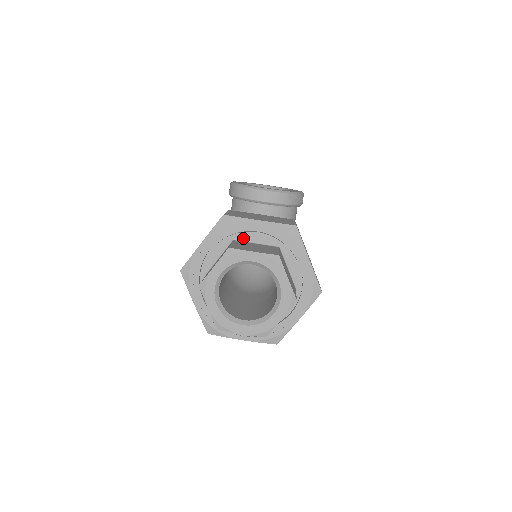
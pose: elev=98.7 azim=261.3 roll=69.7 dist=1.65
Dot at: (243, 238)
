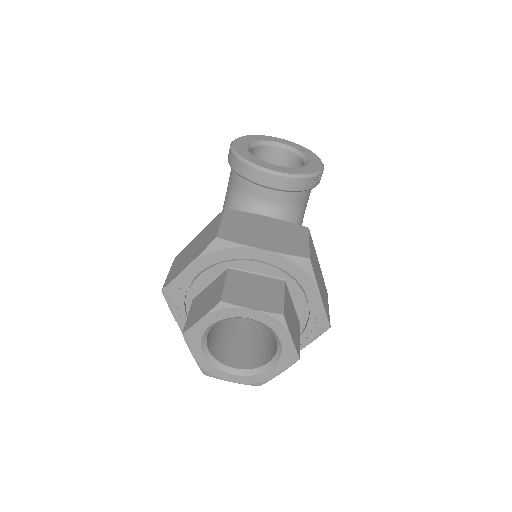
Dot at: (240, 266)
